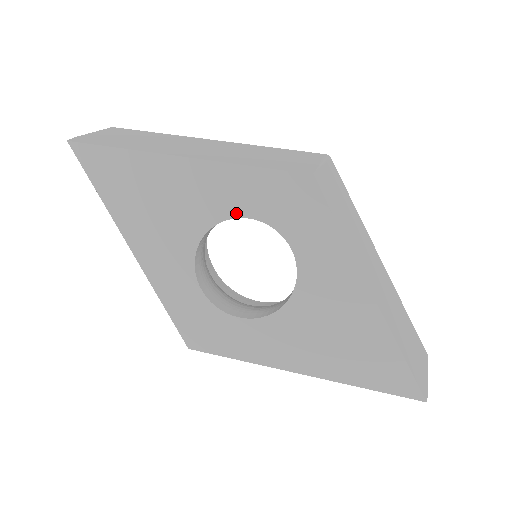
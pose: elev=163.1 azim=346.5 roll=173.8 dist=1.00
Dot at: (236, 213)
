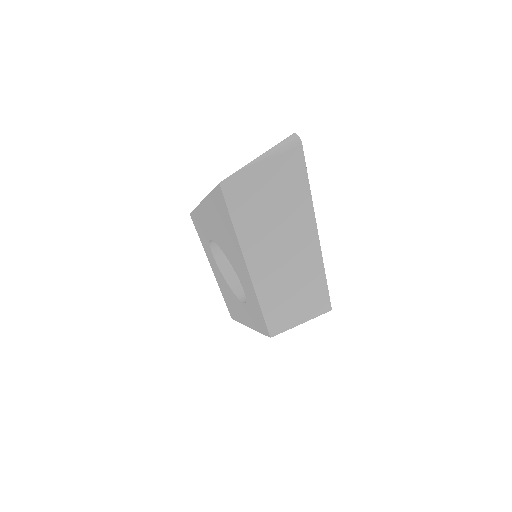
Dot at: (243, 285)
